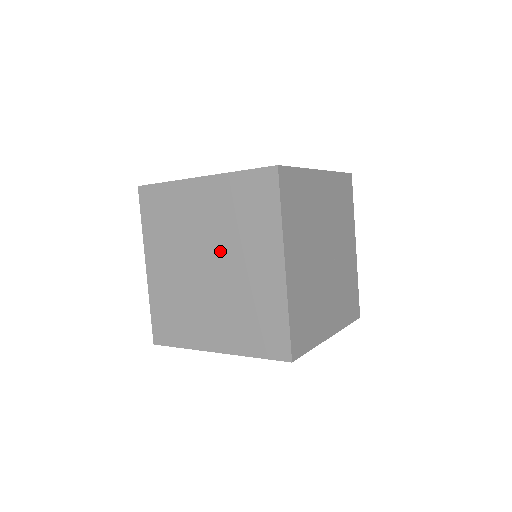
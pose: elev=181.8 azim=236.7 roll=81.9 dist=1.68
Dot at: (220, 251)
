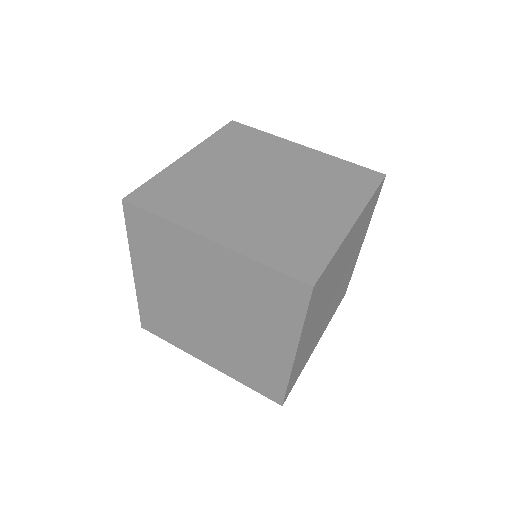
Dot at: (225, 310)
